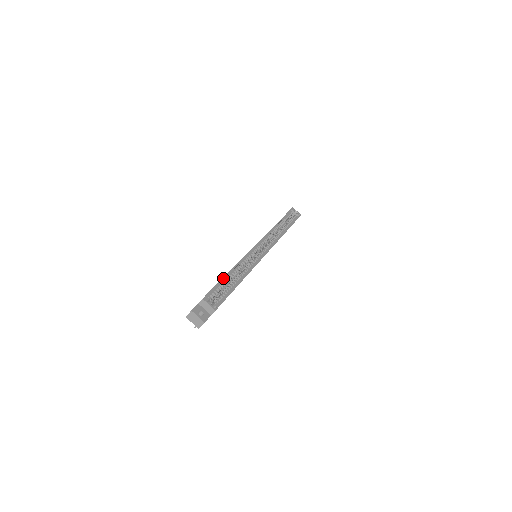
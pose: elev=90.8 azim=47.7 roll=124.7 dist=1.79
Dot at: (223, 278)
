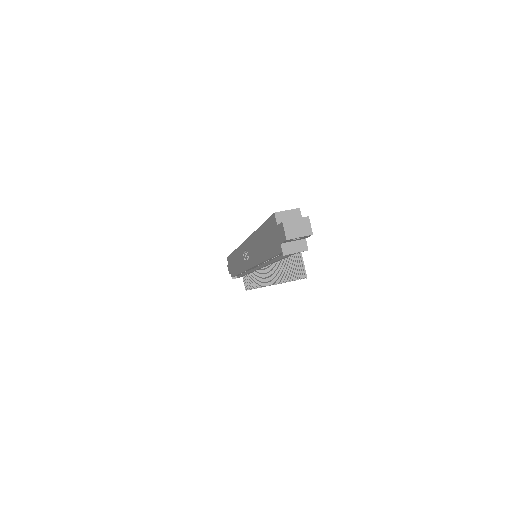
Dot at: (262, 225)
